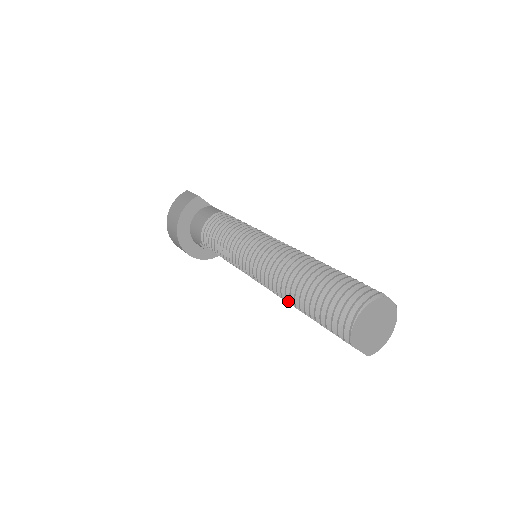
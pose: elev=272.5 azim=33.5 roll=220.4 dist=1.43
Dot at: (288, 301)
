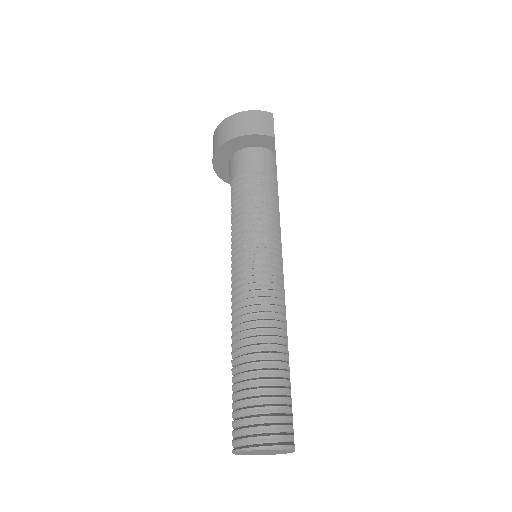
Dot at: (233, 346)
